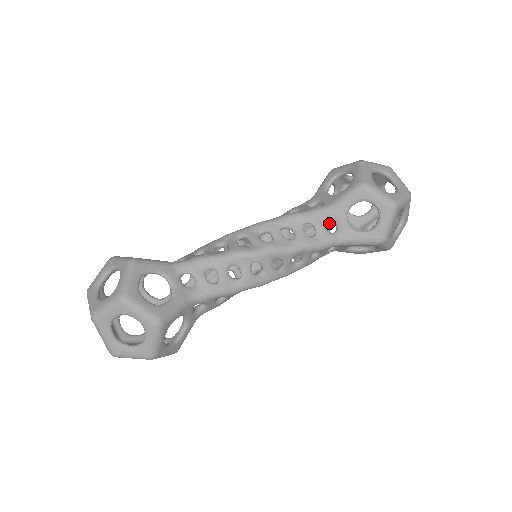
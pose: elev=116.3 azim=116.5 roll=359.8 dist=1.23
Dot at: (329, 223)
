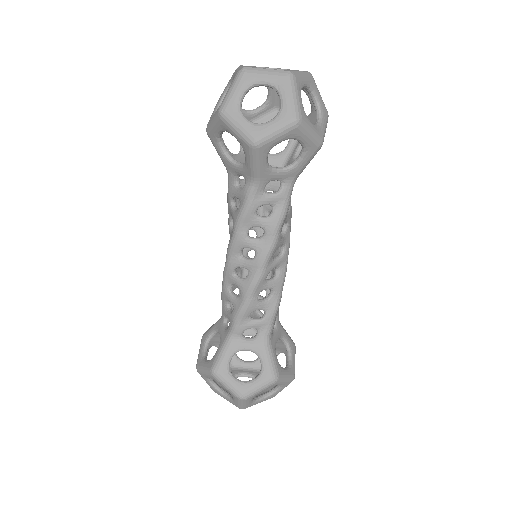
Dot at: occluded
